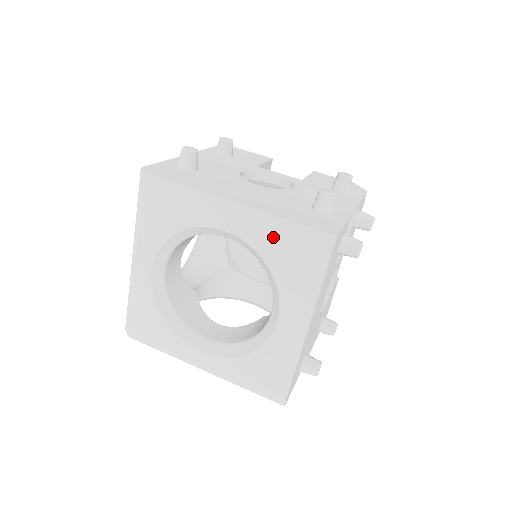
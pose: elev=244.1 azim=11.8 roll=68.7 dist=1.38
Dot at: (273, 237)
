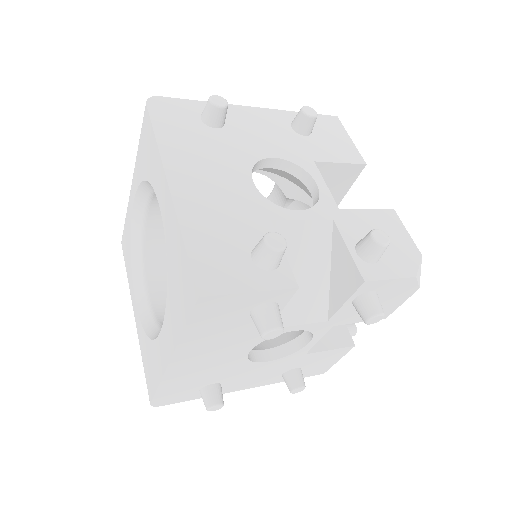
Dot at: (174, 247)
